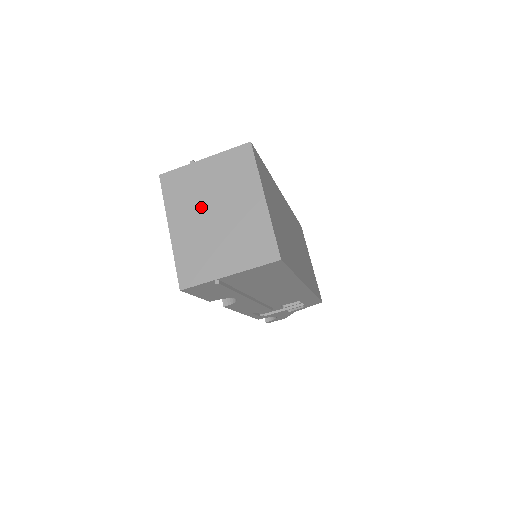
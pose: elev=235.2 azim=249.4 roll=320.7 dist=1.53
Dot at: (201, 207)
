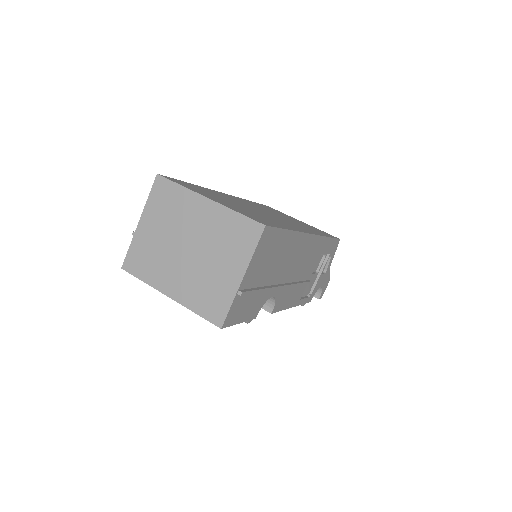
Dot at: (172, 256)
